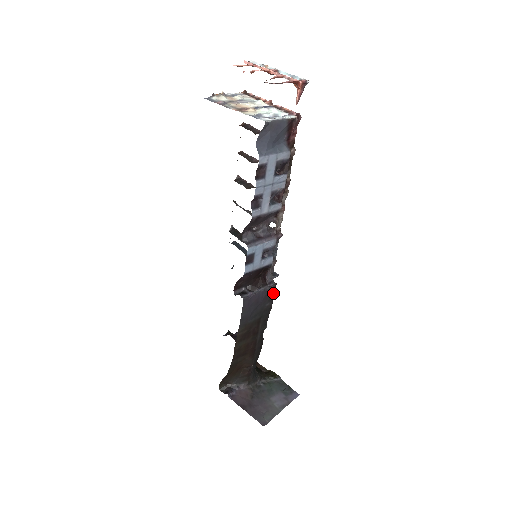
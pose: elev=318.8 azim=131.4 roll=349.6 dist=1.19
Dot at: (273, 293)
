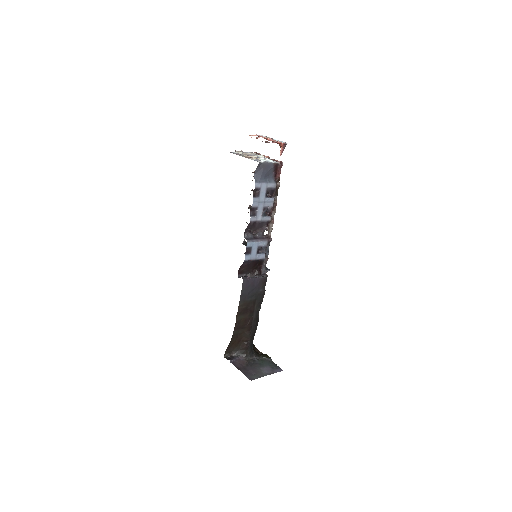
Dot at: occluded
